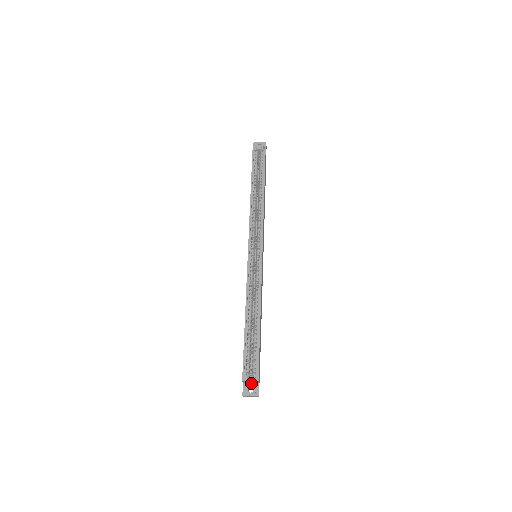
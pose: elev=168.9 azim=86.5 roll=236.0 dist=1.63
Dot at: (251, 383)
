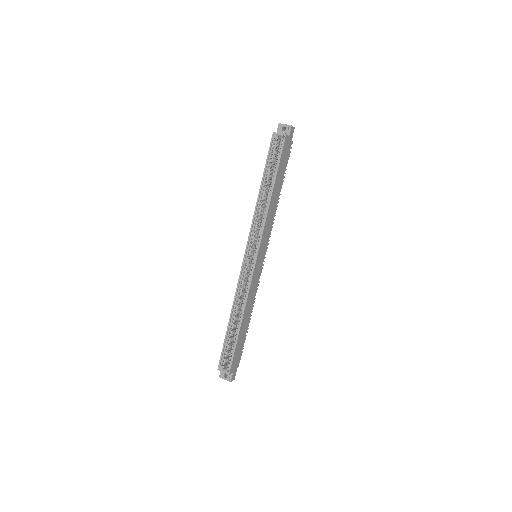
Dot at: occluded
